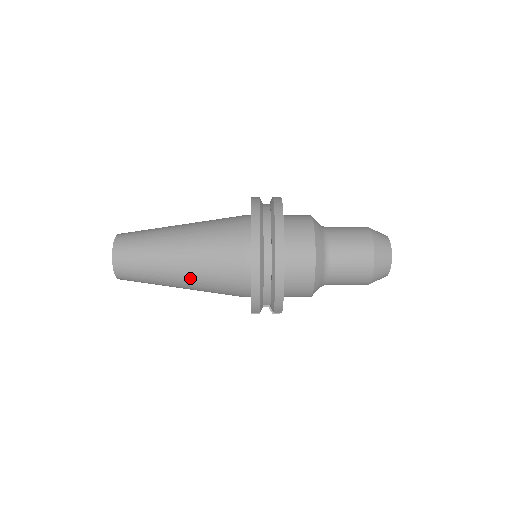
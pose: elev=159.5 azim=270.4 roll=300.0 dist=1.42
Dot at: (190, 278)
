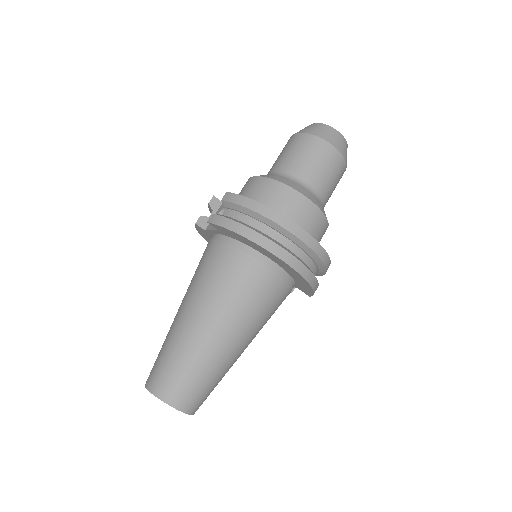
Dot at: (252, 338)
